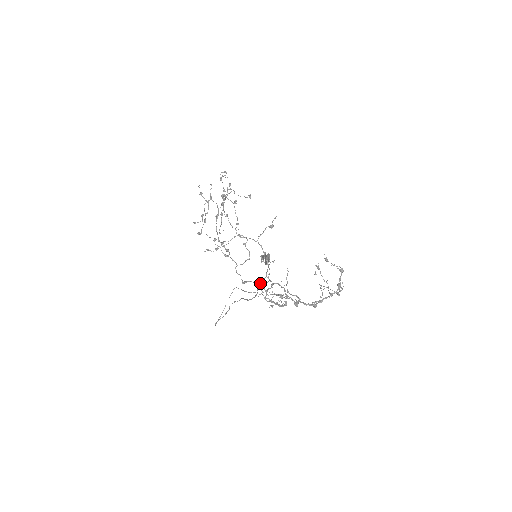
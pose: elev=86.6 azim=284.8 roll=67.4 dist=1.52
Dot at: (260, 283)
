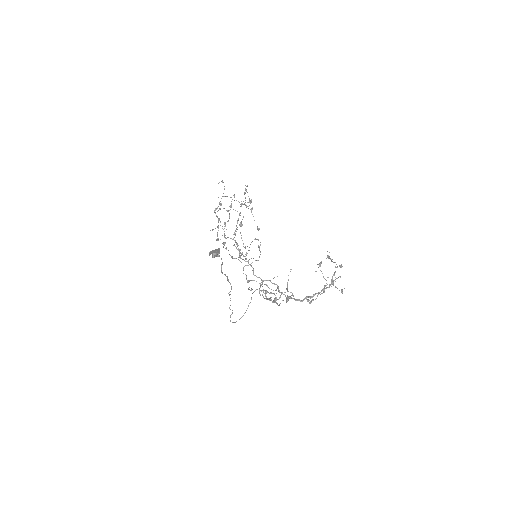
Dot at: occluded
